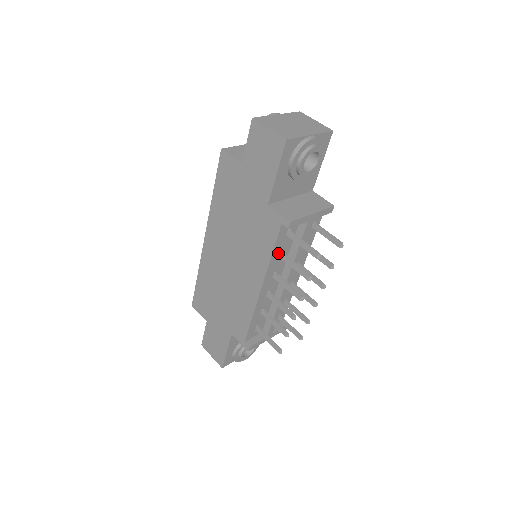
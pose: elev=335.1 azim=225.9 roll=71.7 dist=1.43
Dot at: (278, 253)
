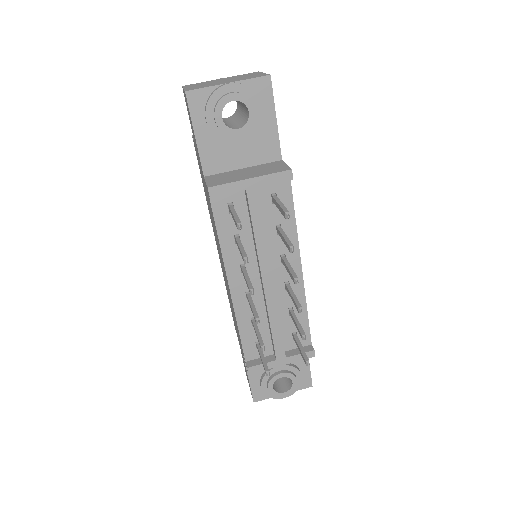
Dot at: (230, 237)
